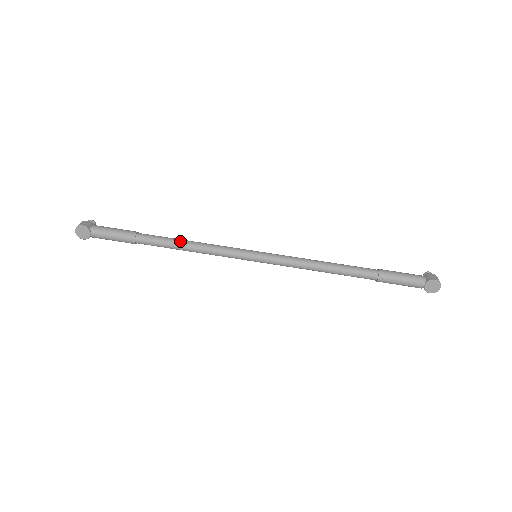
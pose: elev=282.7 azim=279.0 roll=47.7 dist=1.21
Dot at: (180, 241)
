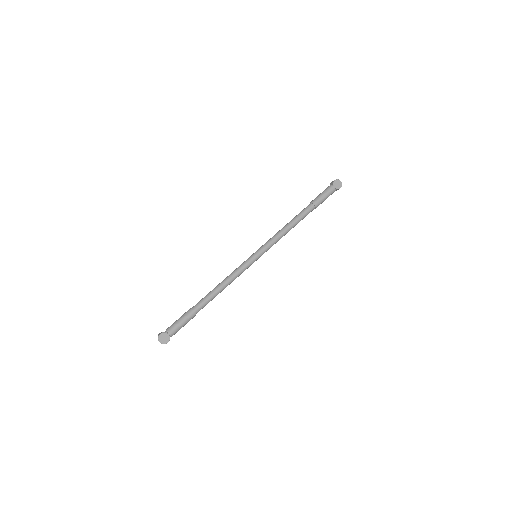
Dot at: (215, 288)
